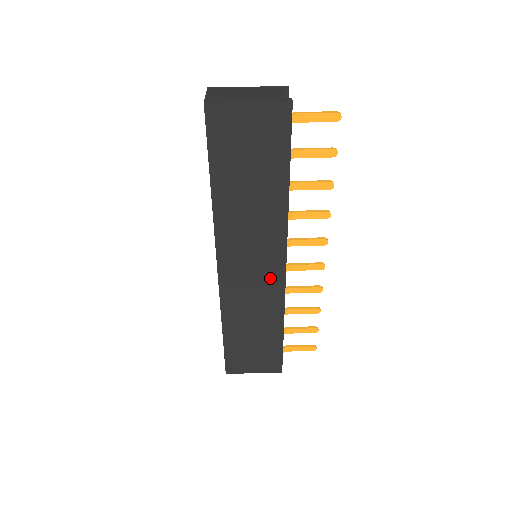
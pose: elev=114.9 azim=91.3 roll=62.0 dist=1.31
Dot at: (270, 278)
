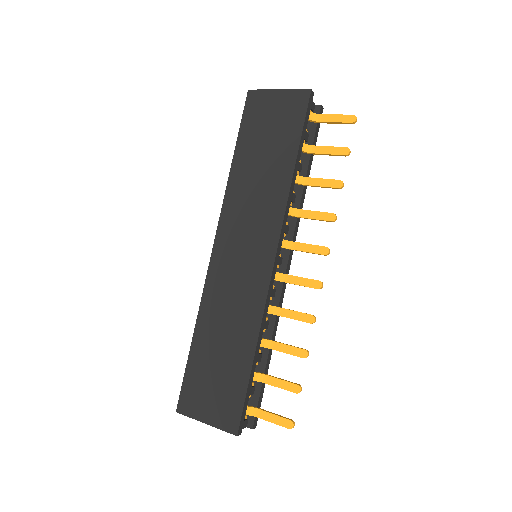
Dot at: (257, 269)
